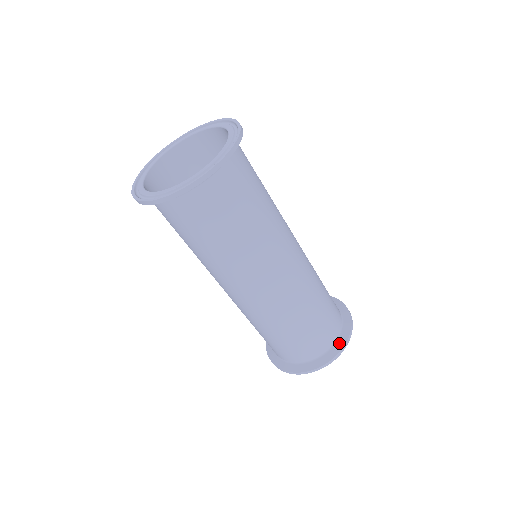
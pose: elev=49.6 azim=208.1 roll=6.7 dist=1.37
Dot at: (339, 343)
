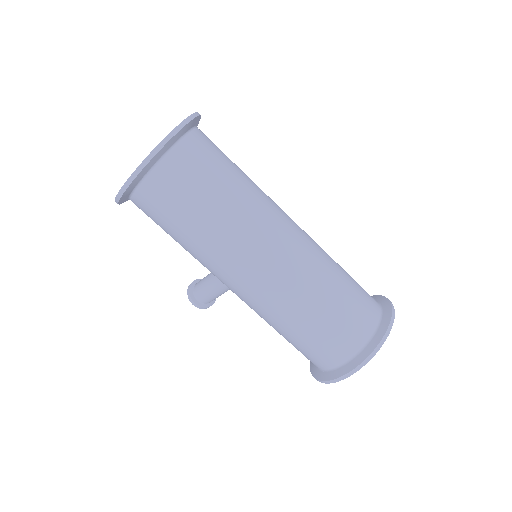
Dot at: (382, 301)
